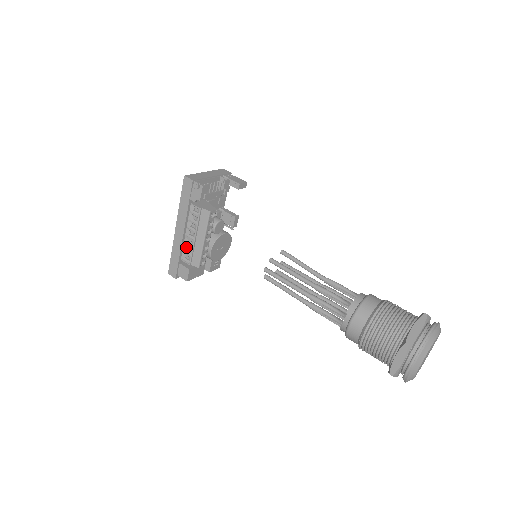
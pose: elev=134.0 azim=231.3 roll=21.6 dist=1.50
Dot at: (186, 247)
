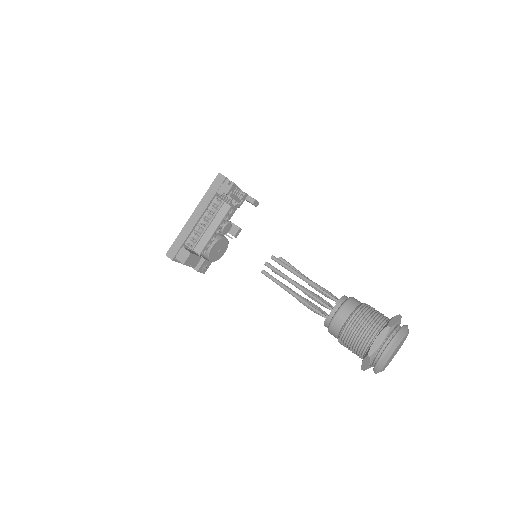
Dot at: (194, 234)
